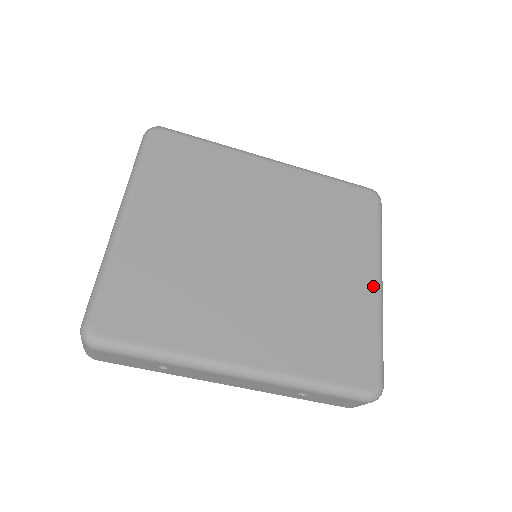
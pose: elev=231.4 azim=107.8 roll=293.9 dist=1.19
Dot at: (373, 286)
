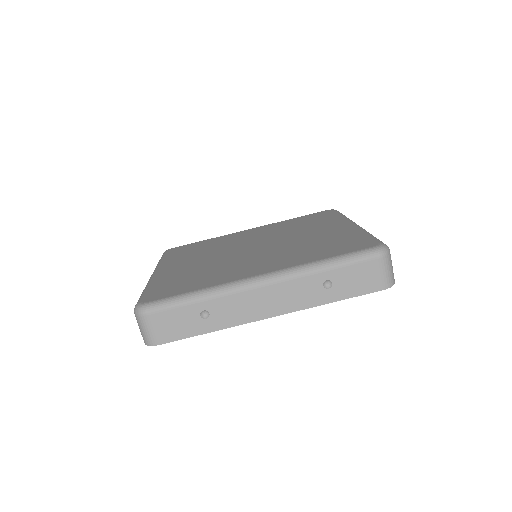
Dot at: (349, 226)
